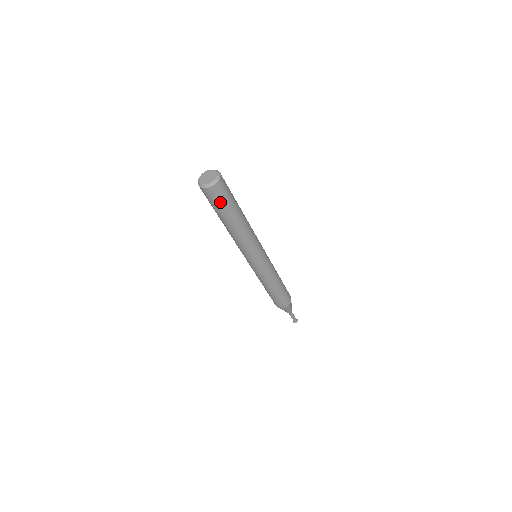
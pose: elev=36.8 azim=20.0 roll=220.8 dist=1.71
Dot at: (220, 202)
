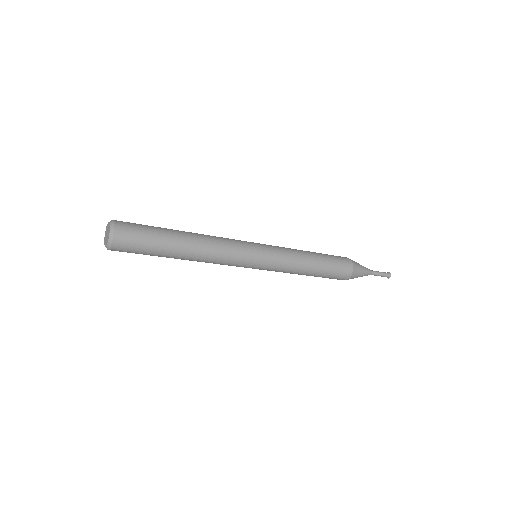
Dot at: (139, 251)
